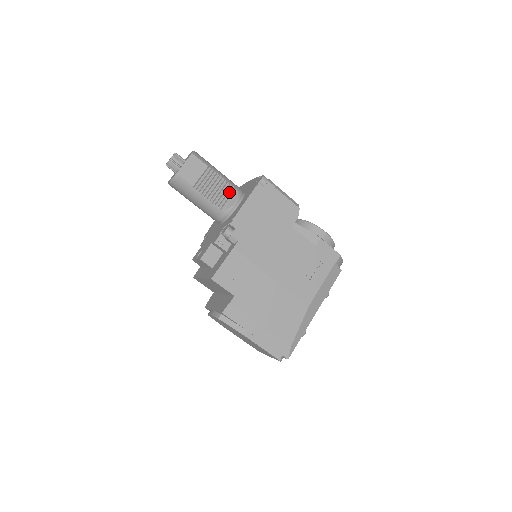
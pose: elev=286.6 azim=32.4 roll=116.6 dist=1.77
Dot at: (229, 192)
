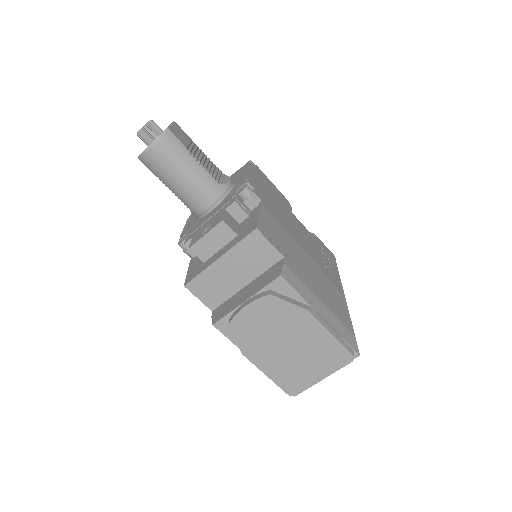
Dot at: (218, 173)
